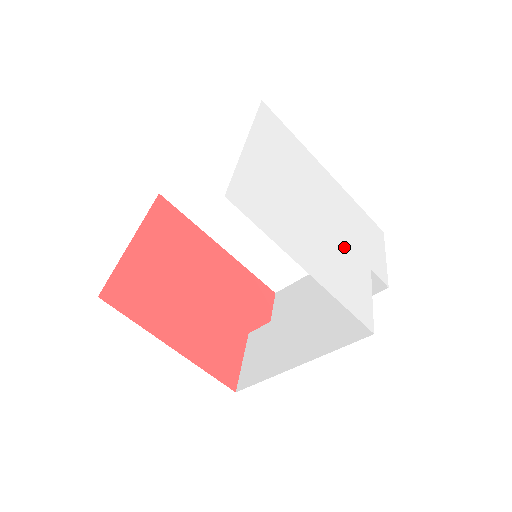
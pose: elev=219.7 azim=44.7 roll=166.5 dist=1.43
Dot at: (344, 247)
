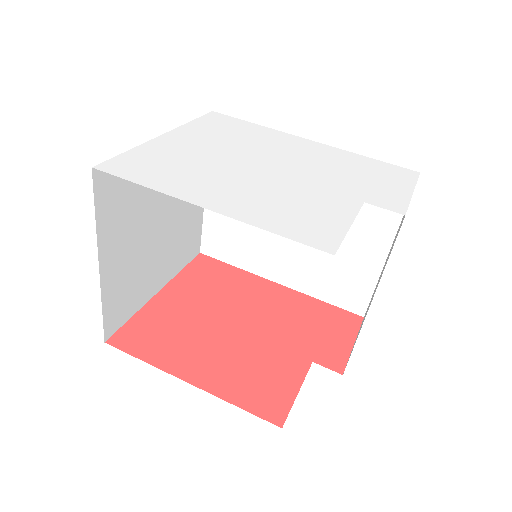
Dot at: (307, 188)
